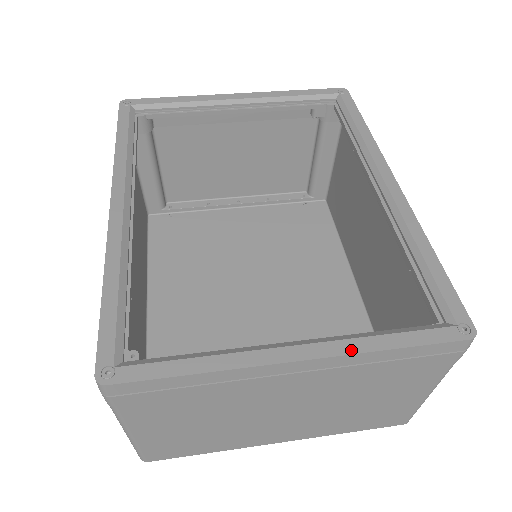
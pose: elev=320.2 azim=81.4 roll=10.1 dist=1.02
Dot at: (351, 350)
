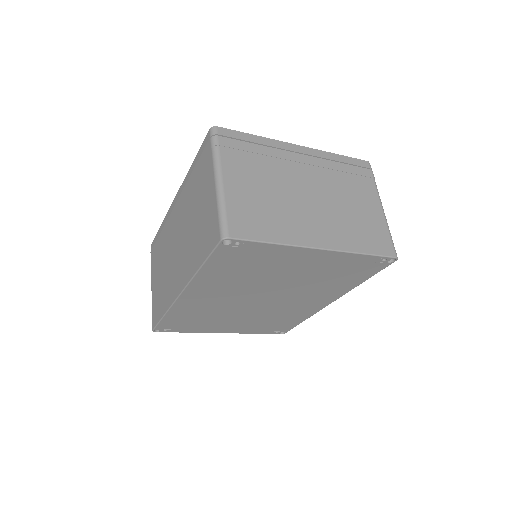
Dot at: (320, 152)
